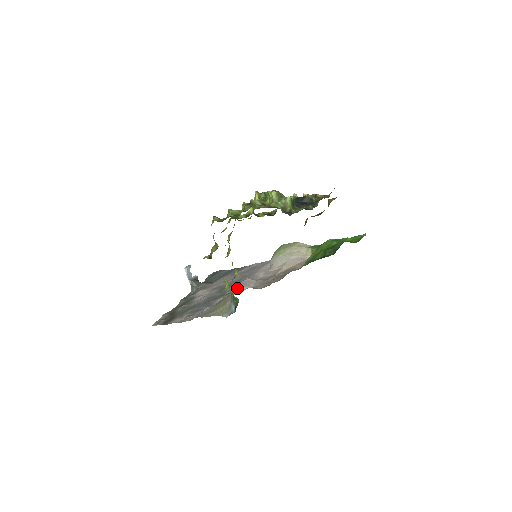
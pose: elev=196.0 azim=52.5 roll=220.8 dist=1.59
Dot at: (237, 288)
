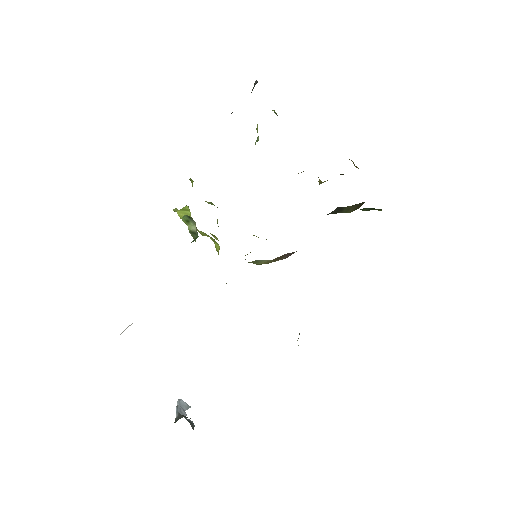
Dot at: occluded
